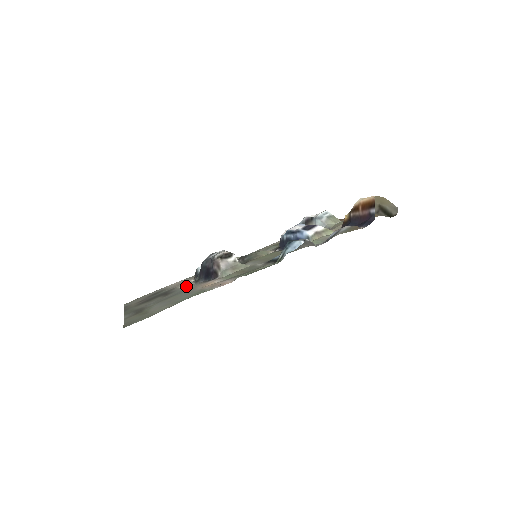
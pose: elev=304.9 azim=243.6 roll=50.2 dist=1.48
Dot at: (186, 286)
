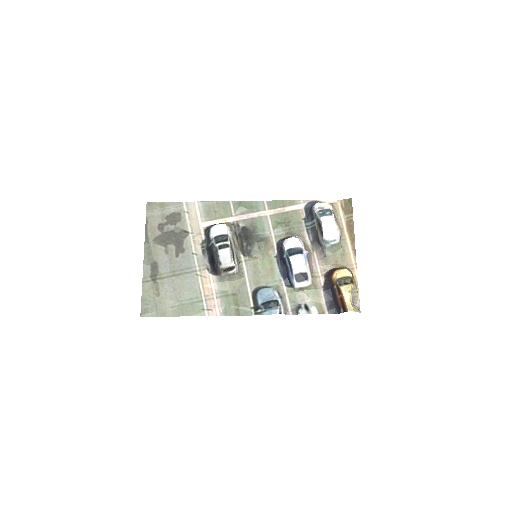
Dot at: (195, 251)
